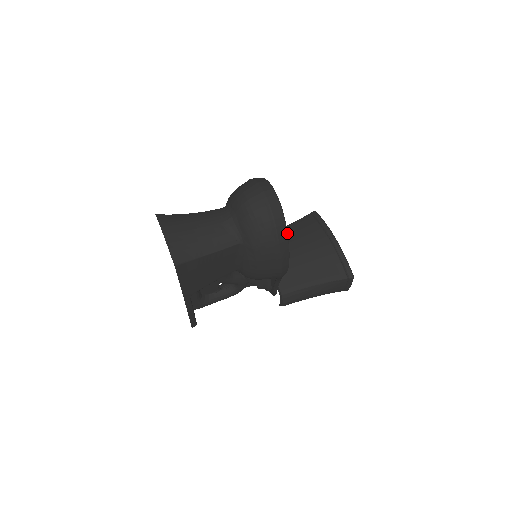
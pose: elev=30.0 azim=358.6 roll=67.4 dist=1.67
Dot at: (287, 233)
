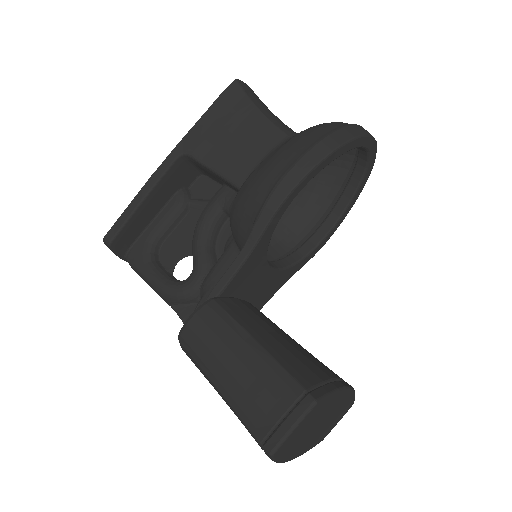
Dot at: (344, 144)
